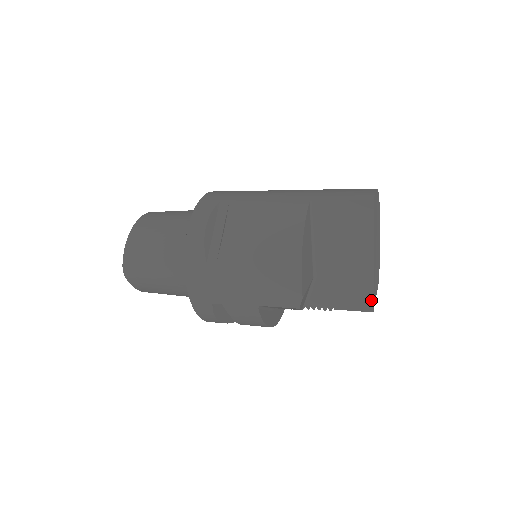
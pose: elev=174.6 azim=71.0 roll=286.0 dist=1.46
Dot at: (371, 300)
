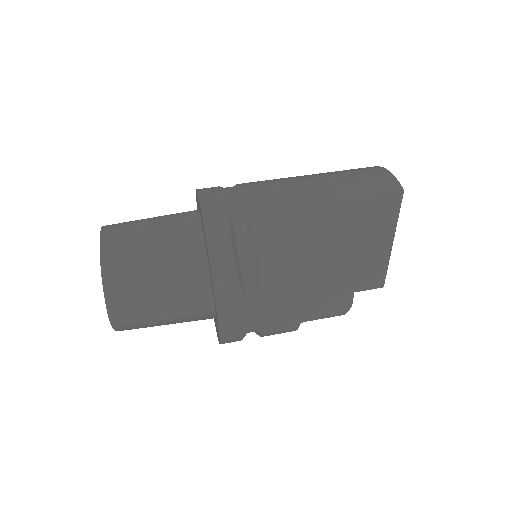
Dot at: (384, 278)
